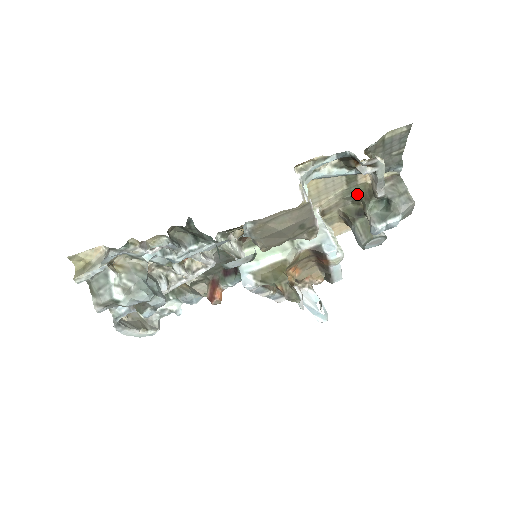
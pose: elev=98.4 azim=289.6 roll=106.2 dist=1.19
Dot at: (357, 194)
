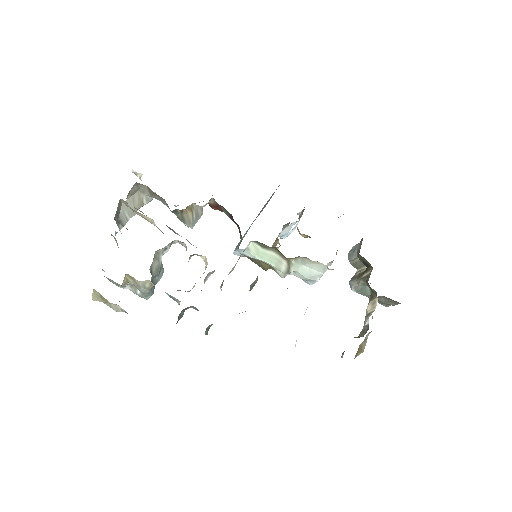
Dot at: occluded
